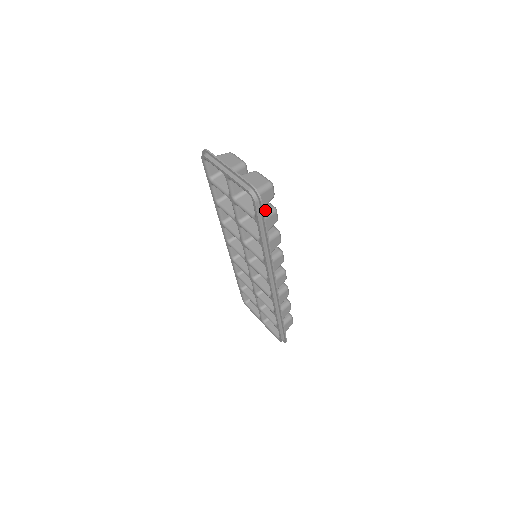
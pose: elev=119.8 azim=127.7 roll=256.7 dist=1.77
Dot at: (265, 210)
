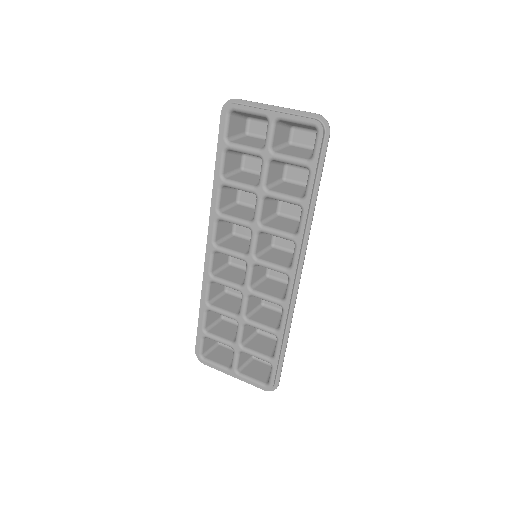
Dot at: occluded
